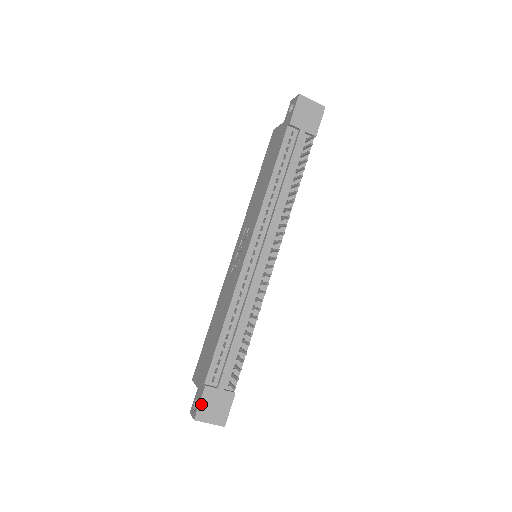
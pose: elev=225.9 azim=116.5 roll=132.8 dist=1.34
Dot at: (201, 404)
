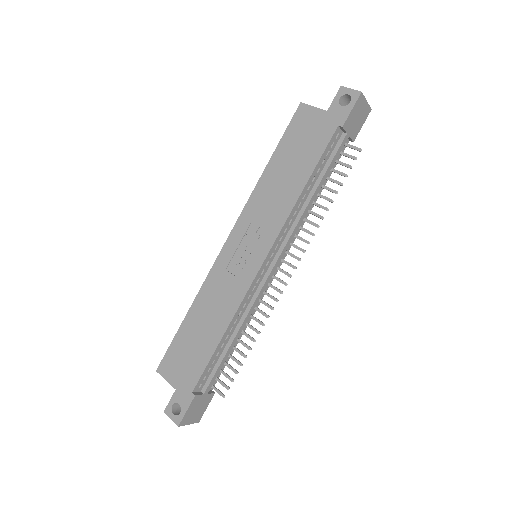
Dot at: (187, 412)
